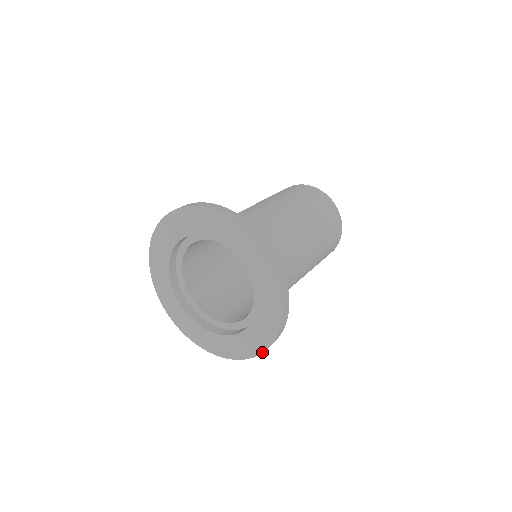
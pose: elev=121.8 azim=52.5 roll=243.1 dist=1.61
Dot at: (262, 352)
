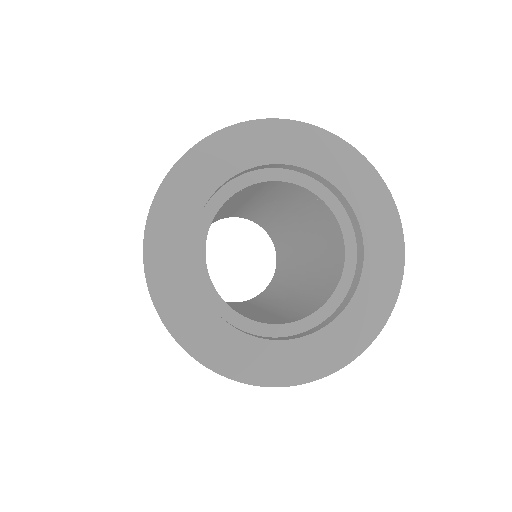
Dot at: (403, 266)
